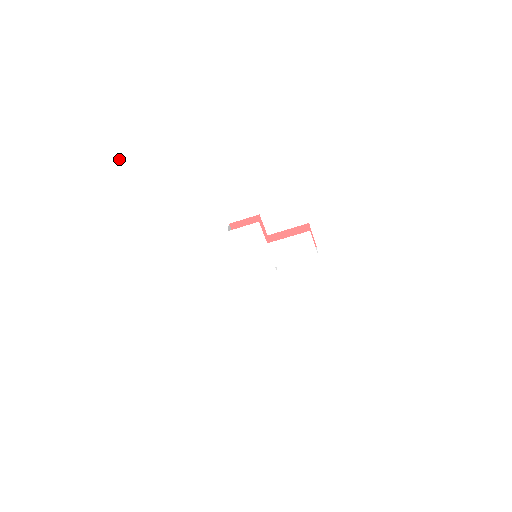
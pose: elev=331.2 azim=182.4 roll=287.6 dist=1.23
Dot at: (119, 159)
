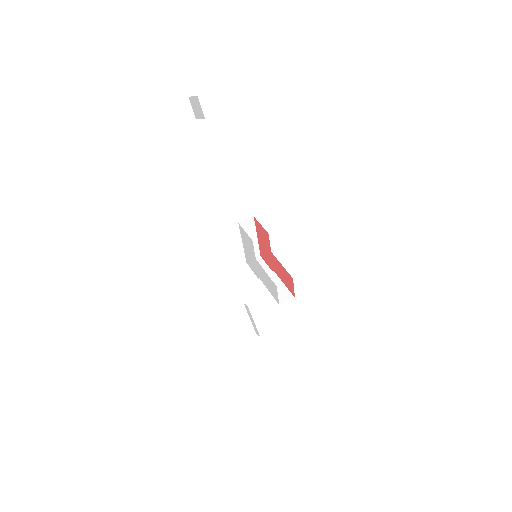
Dot at: (193, 108)
